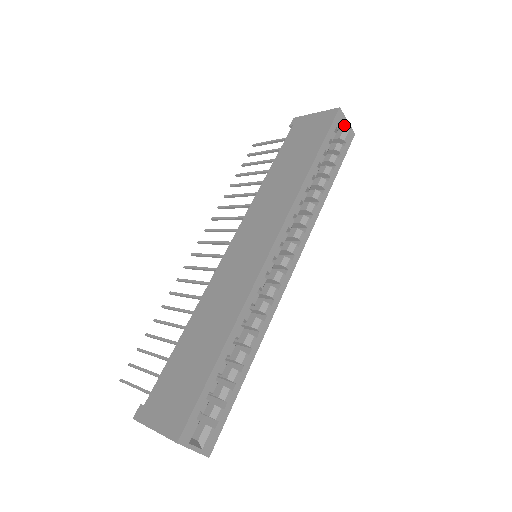
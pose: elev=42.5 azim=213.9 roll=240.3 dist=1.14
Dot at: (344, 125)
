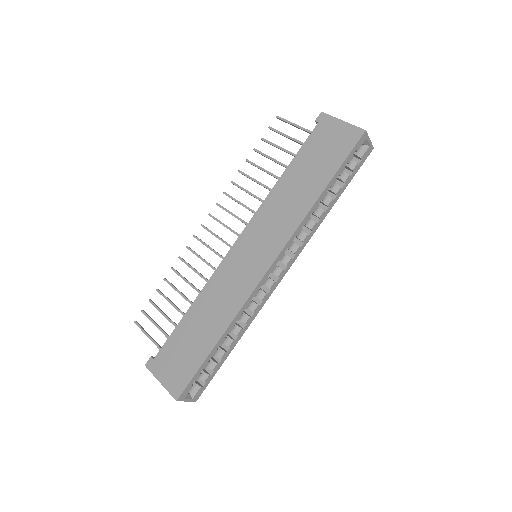
Dot at: (365, 143)
